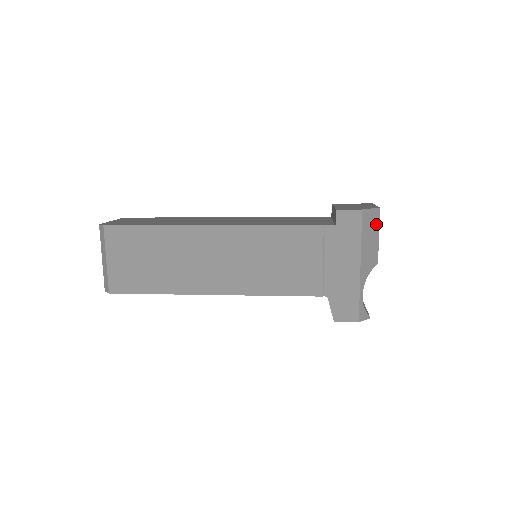
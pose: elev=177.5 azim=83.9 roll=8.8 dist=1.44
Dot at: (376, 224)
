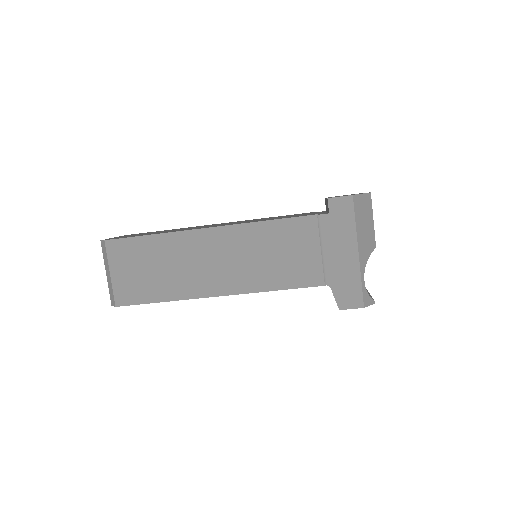
Dot at: (369, 209)
